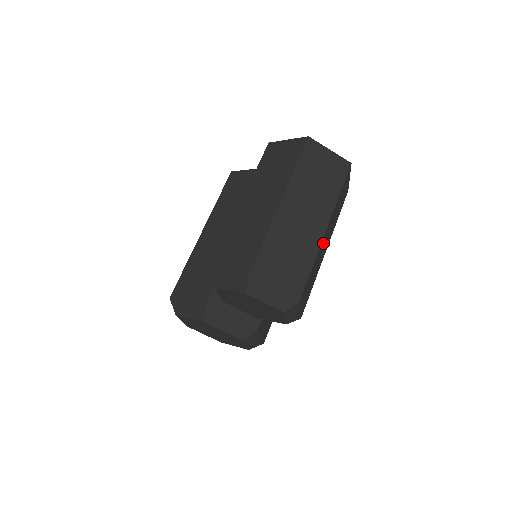
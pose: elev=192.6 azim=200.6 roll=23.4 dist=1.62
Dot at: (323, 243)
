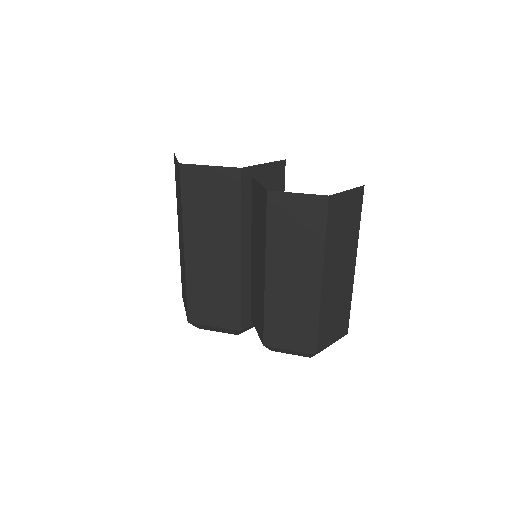
Dot at: occluded
